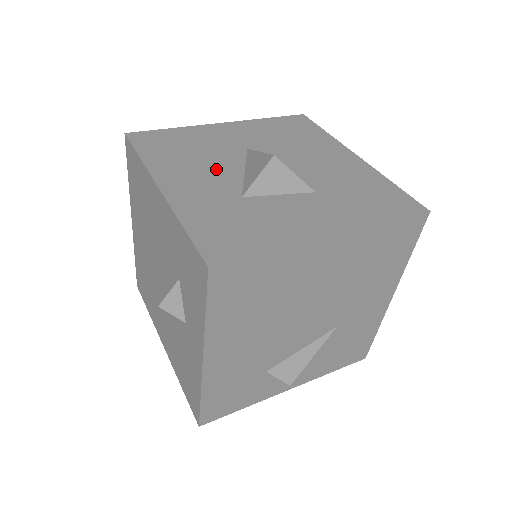
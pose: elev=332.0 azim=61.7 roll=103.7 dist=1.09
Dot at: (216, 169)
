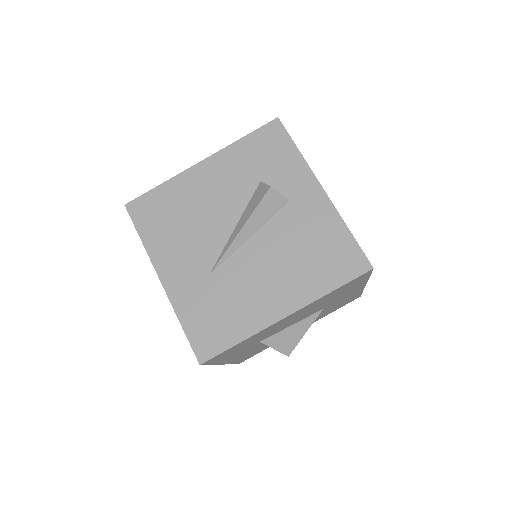
Dot at: occluded
